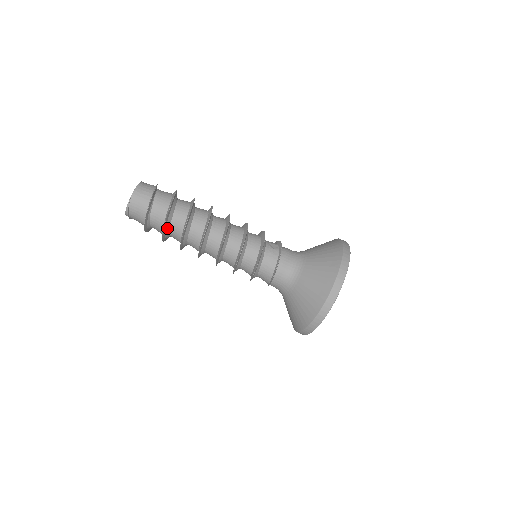
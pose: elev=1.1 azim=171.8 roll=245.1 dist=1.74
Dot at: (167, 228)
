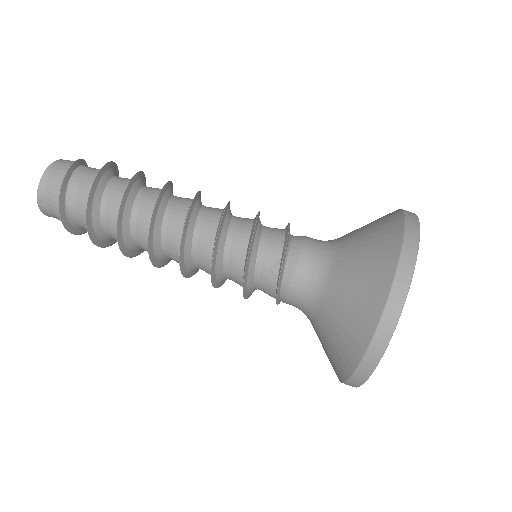
Dot at: (108, 240)
